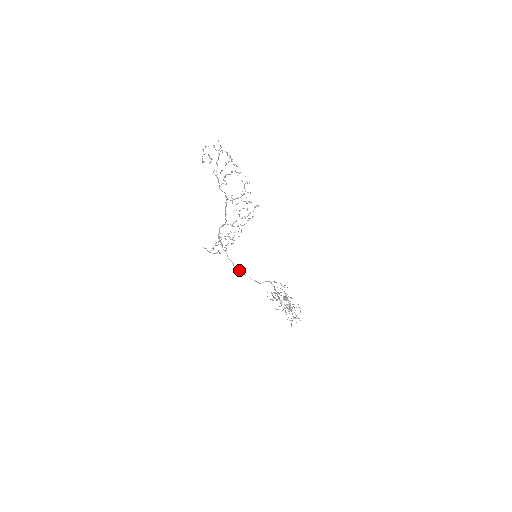
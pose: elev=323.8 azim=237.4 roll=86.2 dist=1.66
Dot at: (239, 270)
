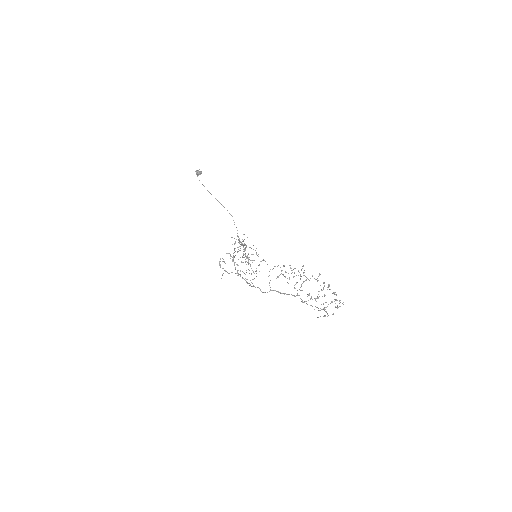
Dot at: occluded
